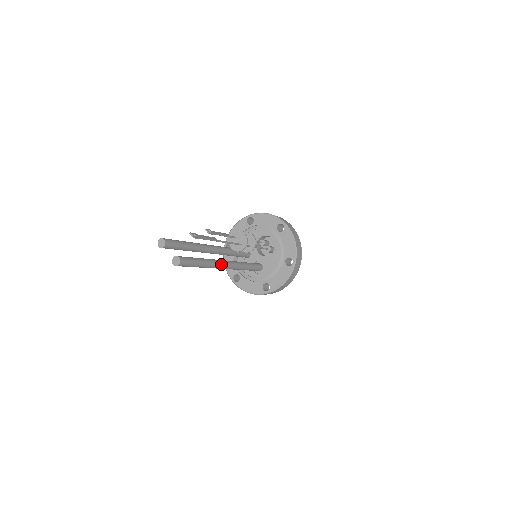
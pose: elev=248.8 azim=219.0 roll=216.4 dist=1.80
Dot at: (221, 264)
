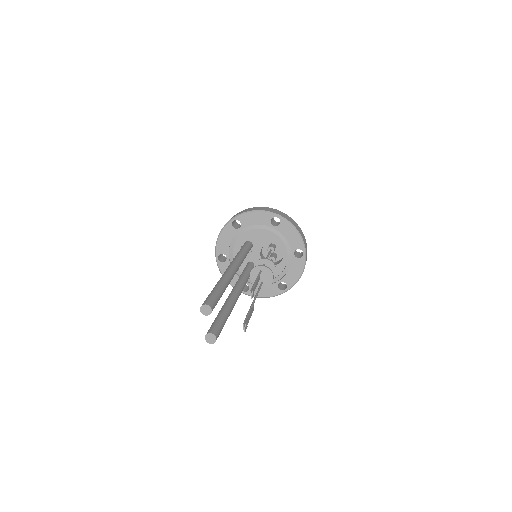
Dot at: occluded
